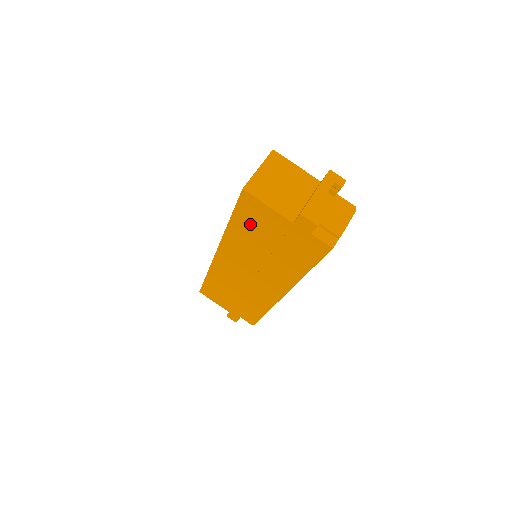
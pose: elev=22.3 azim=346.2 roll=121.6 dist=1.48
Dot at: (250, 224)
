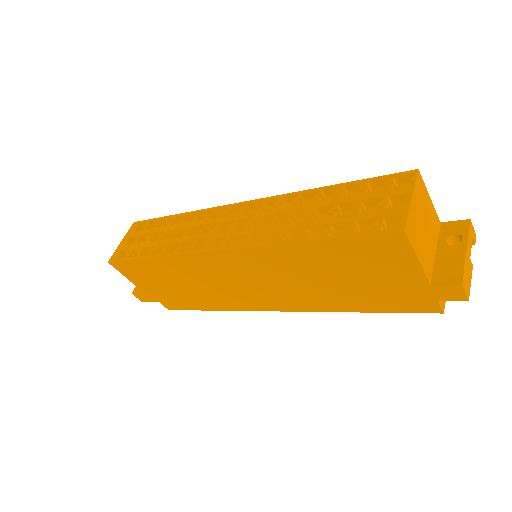
Dot at: (349, 258)
